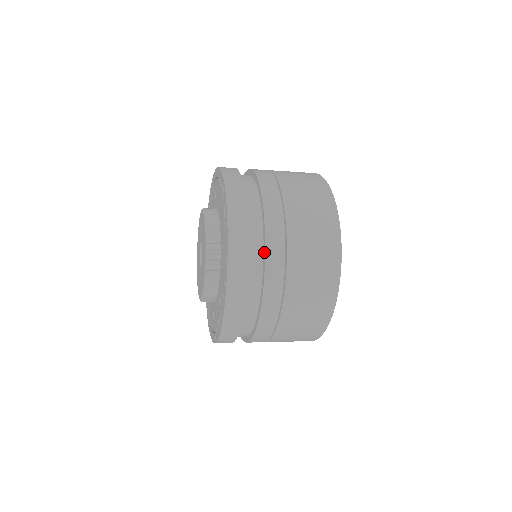
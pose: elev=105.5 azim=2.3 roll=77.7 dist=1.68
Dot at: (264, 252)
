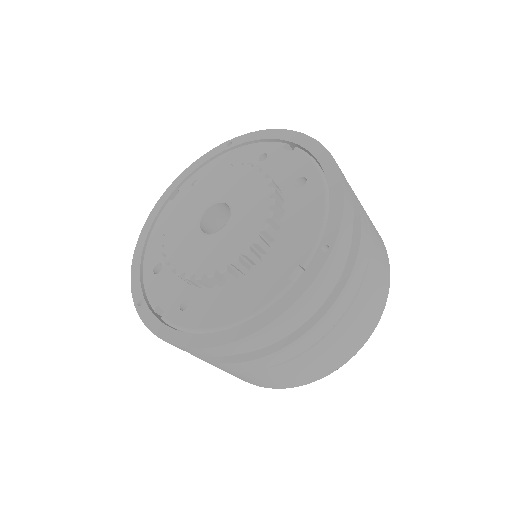
Dot at: (279, 346)
